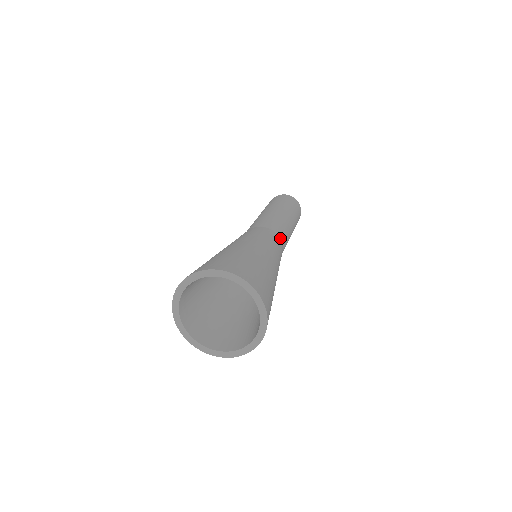
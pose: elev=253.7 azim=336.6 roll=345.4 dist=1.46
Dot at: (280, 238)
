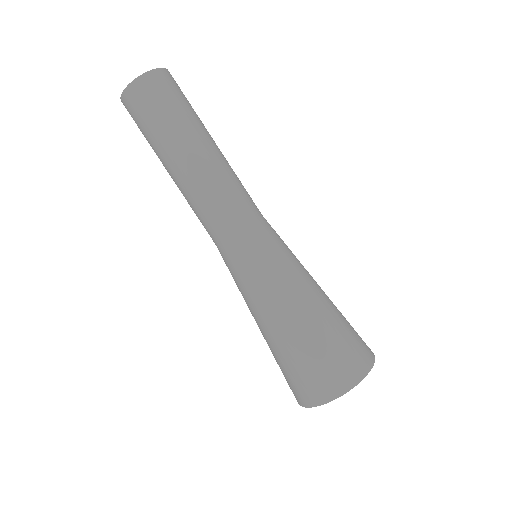
Dot at: occluded
